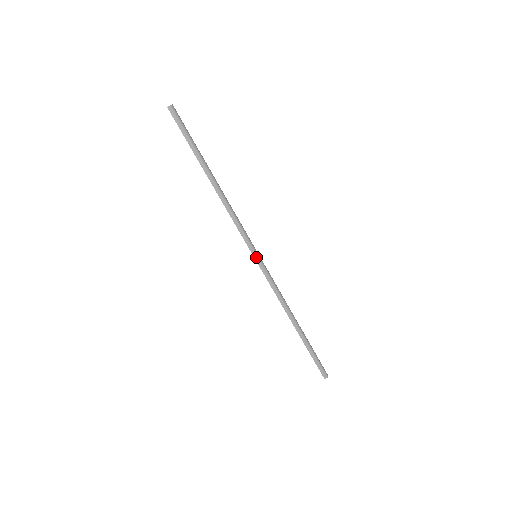
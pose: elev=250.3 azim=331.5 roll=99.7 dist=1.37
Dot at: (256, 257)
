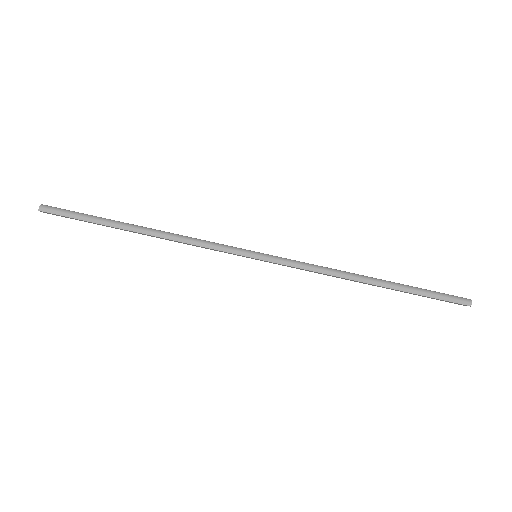
Dot at: (256, 256)
